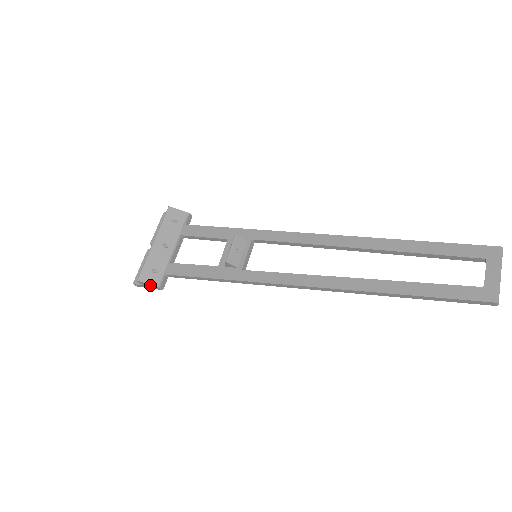
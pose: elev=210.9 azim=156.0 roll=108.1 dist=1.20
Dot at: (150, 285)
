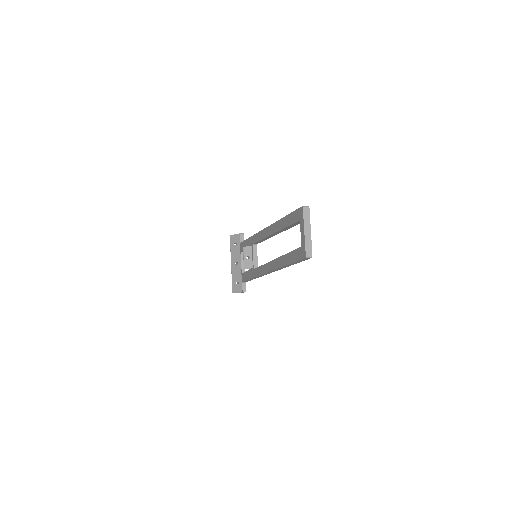
Dot at: (239, 292)
